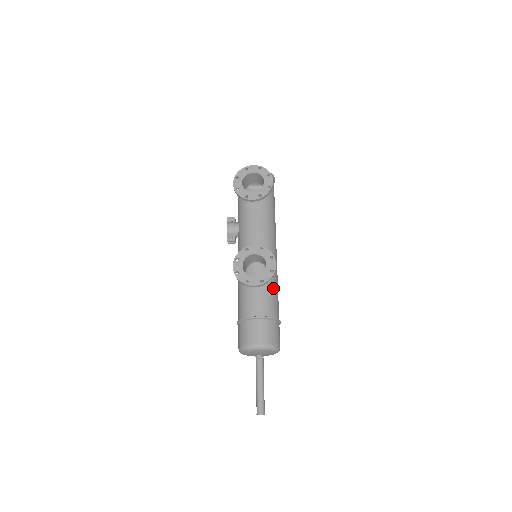
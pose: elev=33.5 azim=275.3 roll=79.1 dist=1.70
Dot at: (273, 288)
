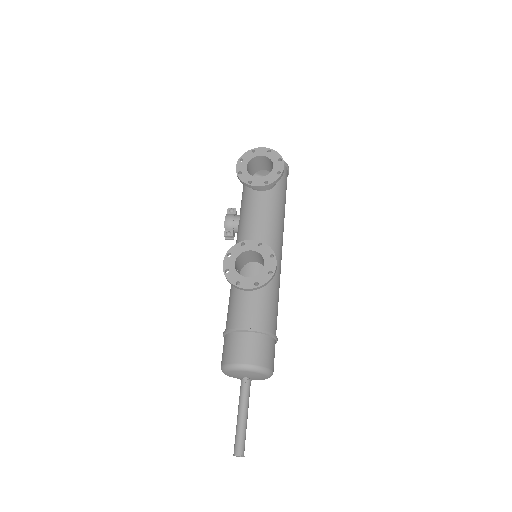
Dot at: (272, 296)
